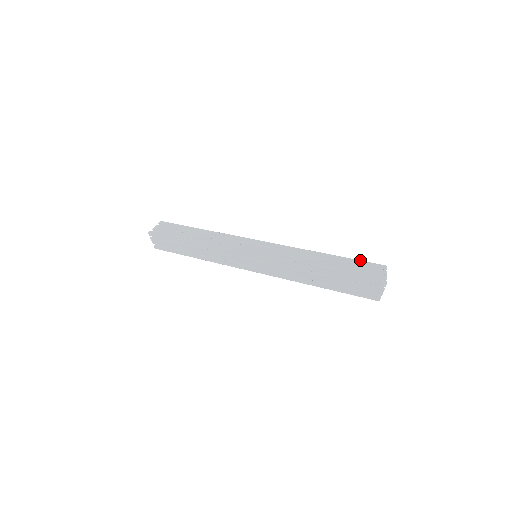
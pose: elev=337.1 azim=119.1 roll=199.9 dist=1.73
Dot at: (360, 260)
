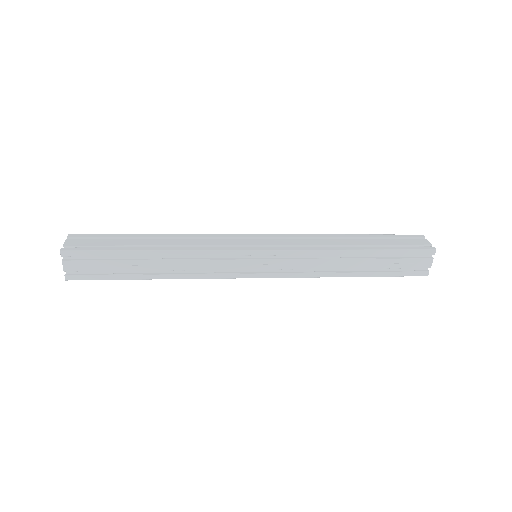
Dot at: (392, 234)
